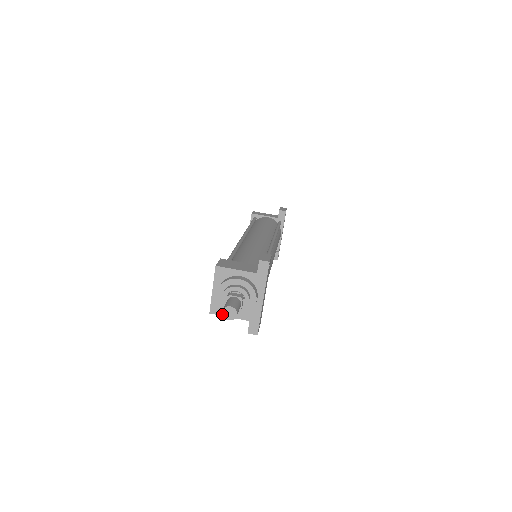
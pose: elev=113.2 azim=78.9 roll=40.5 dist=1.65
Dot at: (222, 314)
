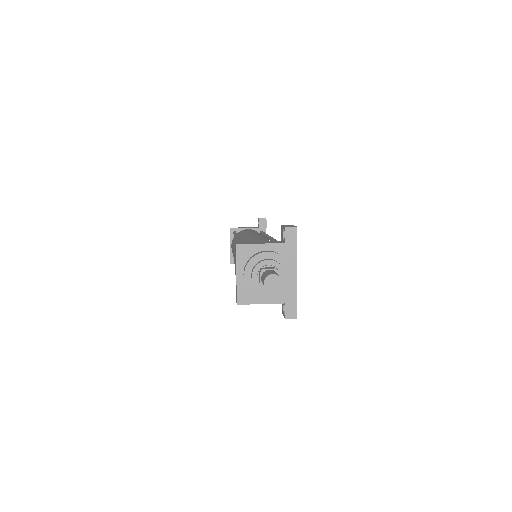
Dot at: (264, 286)
